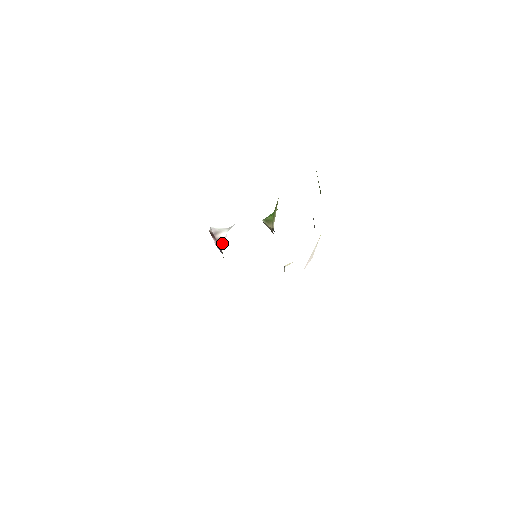
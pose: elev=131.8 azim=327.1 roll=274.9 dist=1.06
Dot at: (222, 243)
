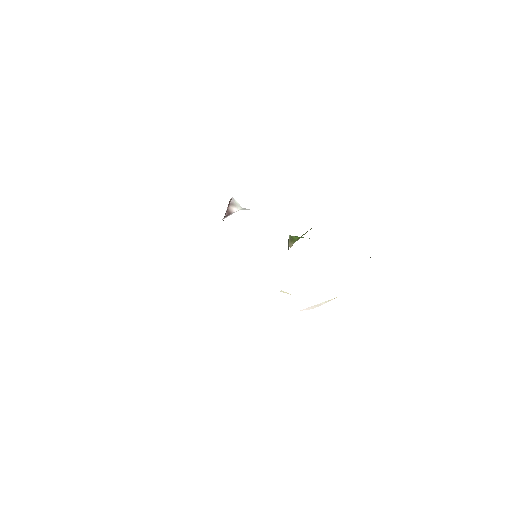
Dot at: (228, 215)
